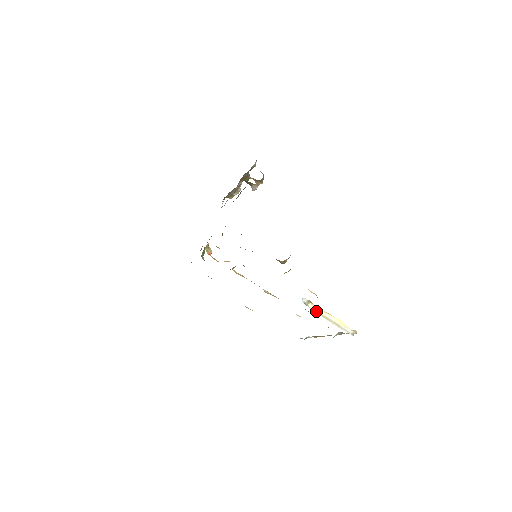
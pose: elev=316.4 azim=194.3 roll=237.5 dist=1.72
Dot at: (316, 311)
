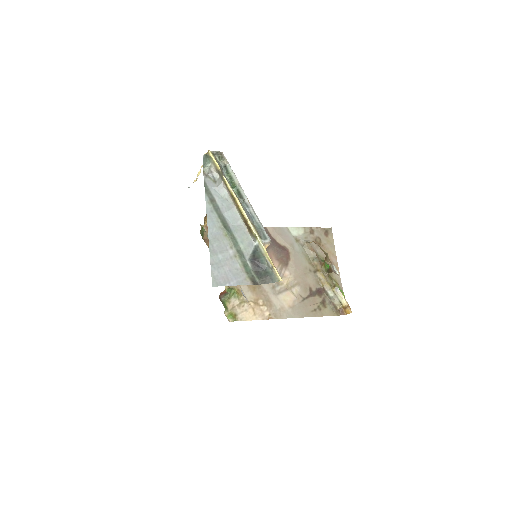
Dot at: (194, 181)
